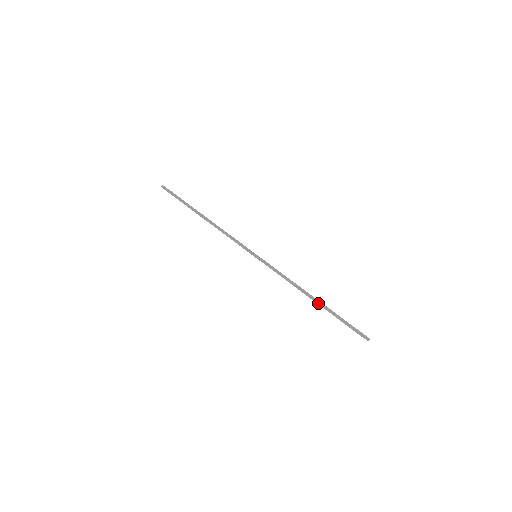
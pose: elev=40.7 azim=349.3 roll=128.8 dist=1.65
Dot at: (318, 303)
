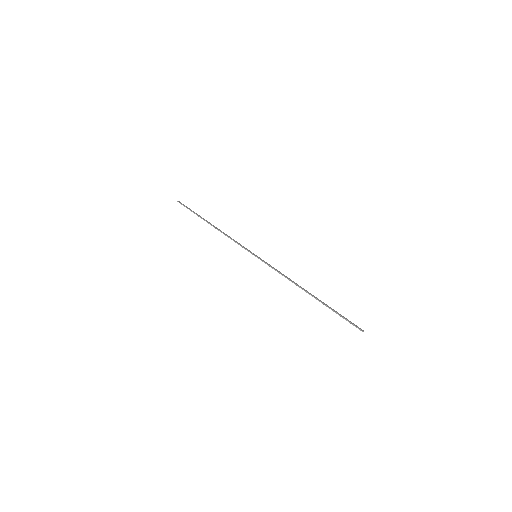
Dot at: (313, 296)
